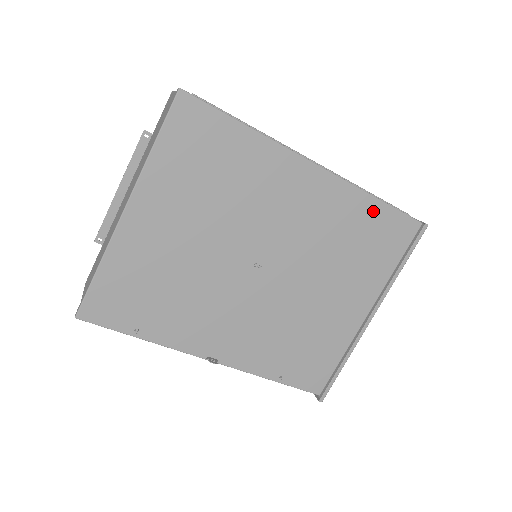
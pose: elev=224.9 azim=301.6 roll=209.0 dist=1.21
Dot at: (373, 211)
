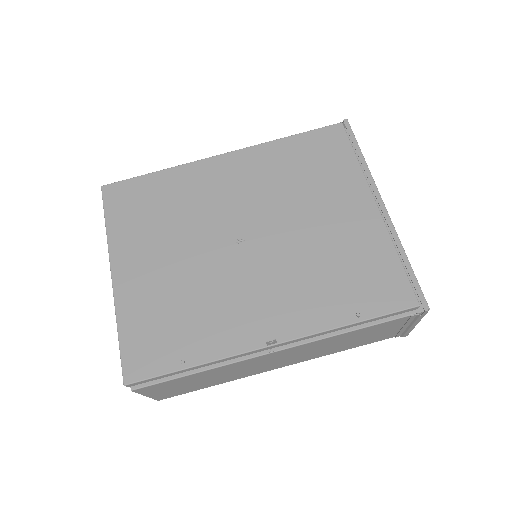
Dot at: (293, 145)
